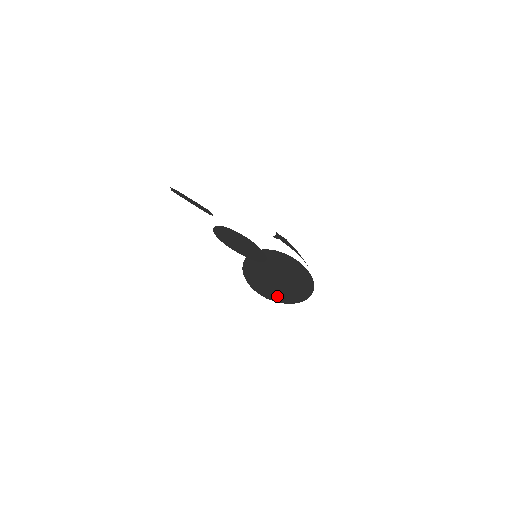
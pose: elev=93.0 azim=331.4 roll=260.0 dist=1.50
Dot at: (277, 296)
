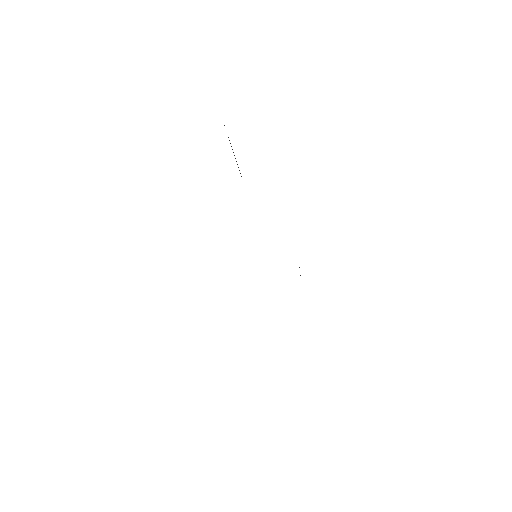
Dot at: occluded
